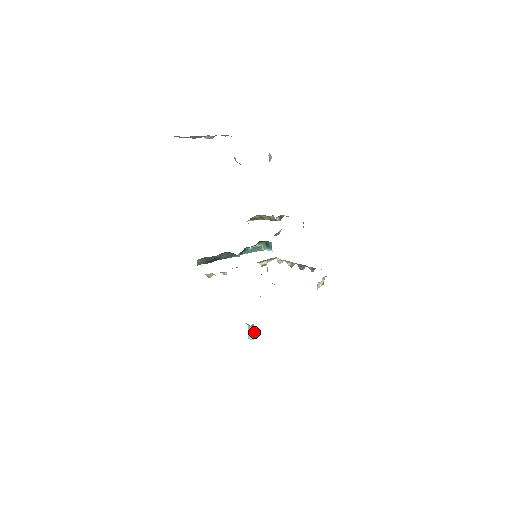
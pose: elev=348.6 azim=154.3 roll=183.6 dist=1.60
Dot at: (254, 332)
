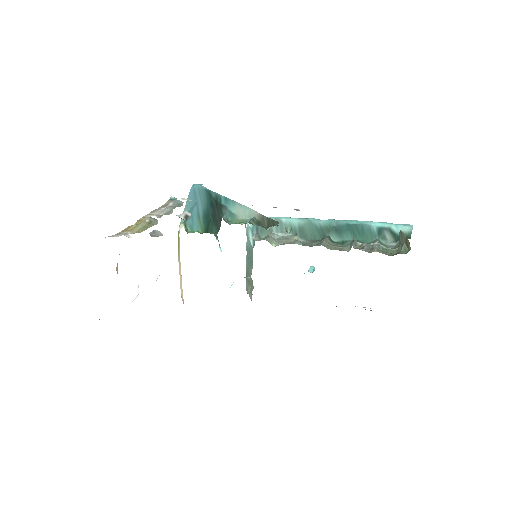
Dot at: (313, 270)
